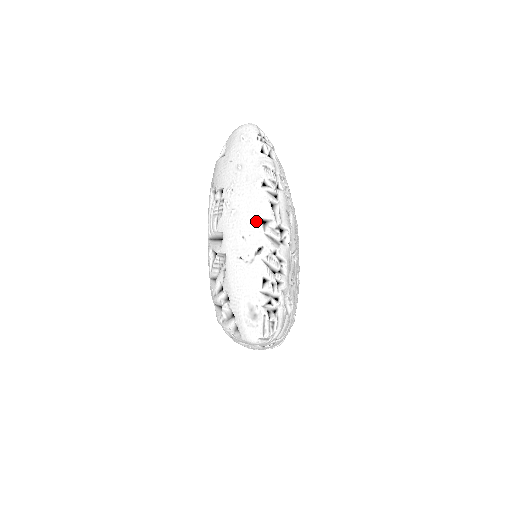
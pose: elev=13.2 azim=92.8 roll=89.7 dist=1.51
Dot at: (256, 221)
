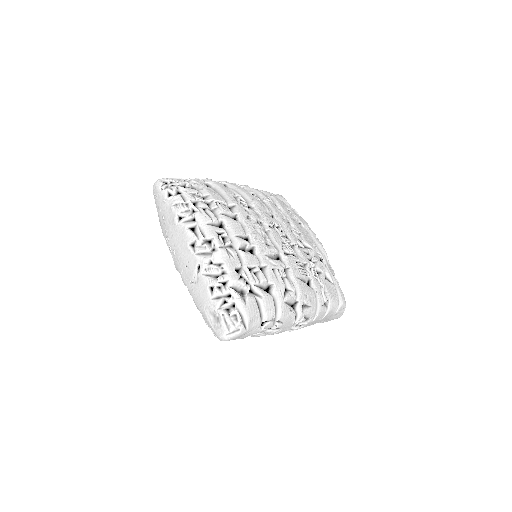
Dot at: (187, 249)
